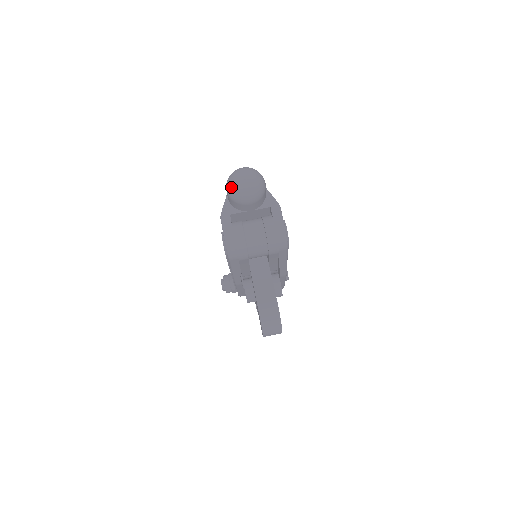
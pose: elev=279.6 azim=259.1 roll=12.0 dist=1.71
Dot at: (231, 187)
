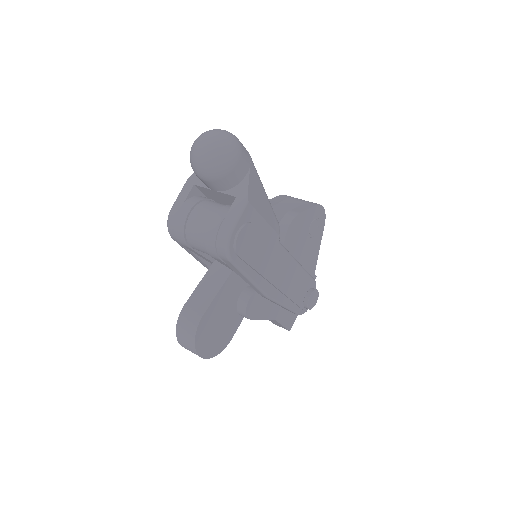
Dot at: (191, 148)
